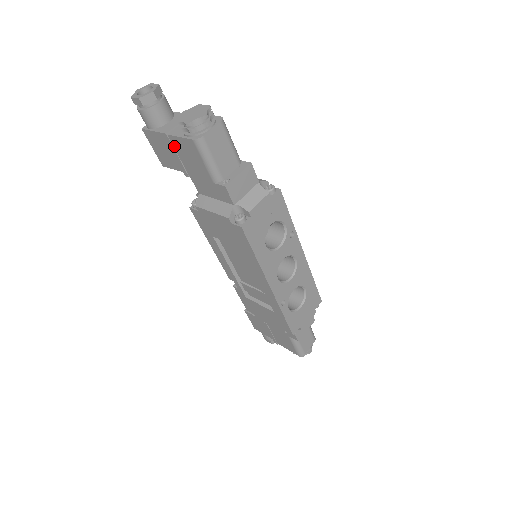
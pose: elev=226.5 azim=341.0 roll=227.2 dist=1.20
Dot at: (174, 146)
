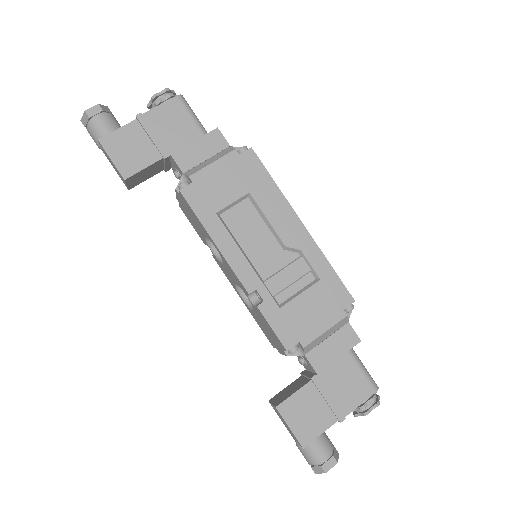
Dot at: (150, 124)
